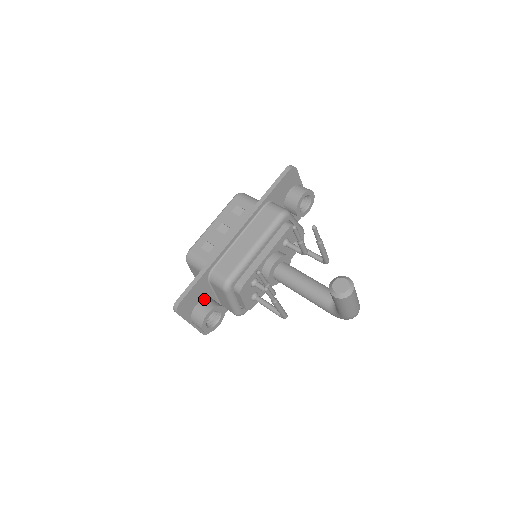
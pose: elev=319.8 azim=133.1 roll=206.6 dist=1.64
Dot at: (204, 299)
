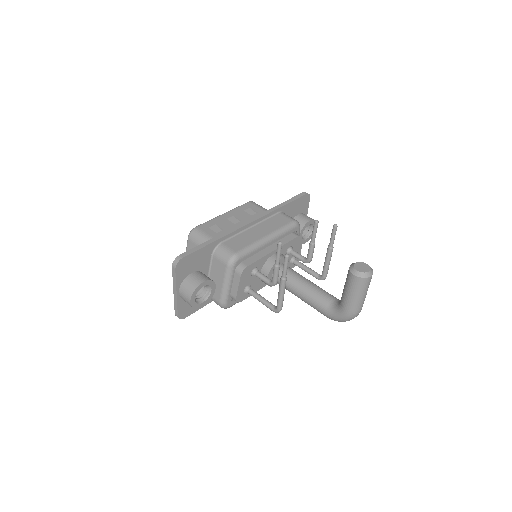
Dot at: (200, 271)
